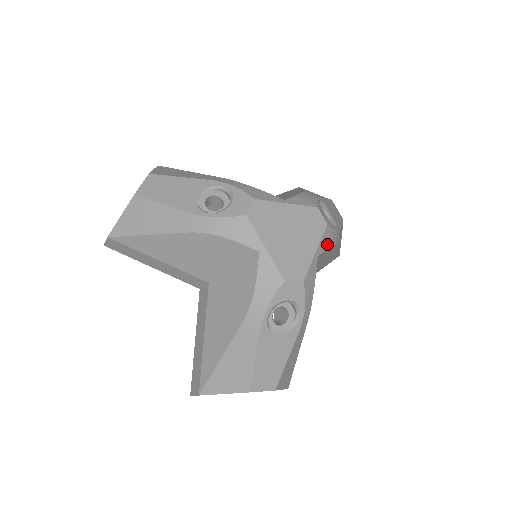
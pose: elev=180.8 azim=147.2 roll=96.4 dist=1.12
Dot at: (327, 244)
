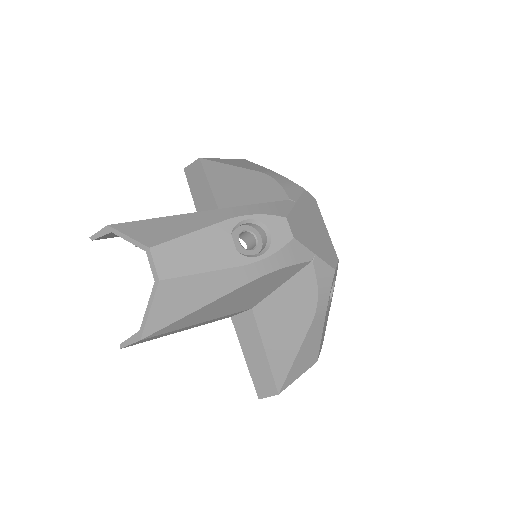
Dot at: occluded
